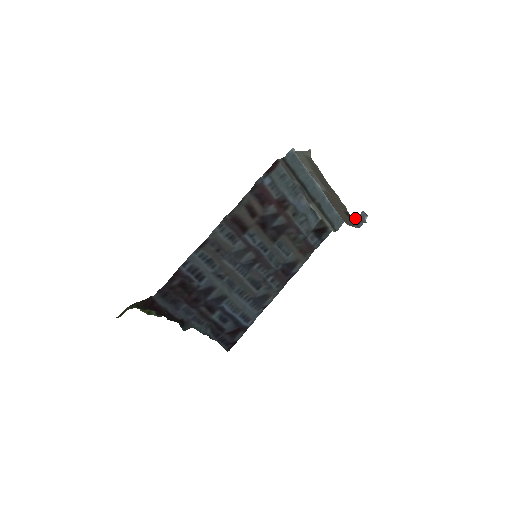
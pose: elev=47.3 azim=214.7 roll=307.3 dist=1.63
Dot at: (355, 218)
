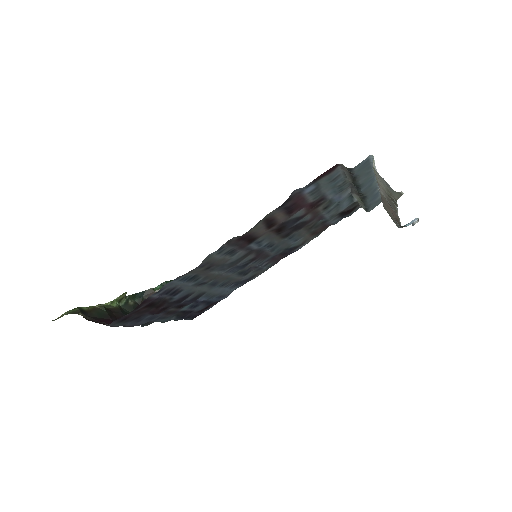
Dot at: (403, 226)
